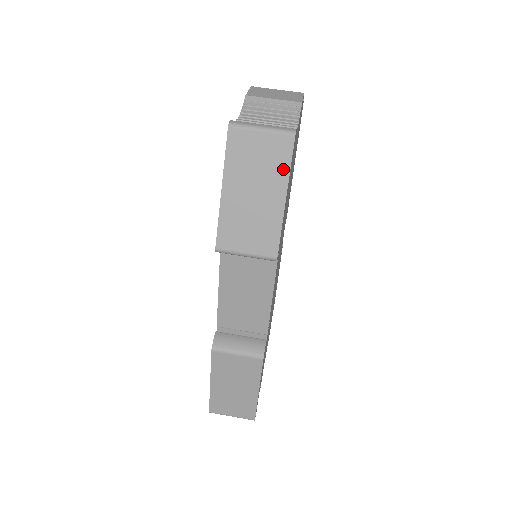
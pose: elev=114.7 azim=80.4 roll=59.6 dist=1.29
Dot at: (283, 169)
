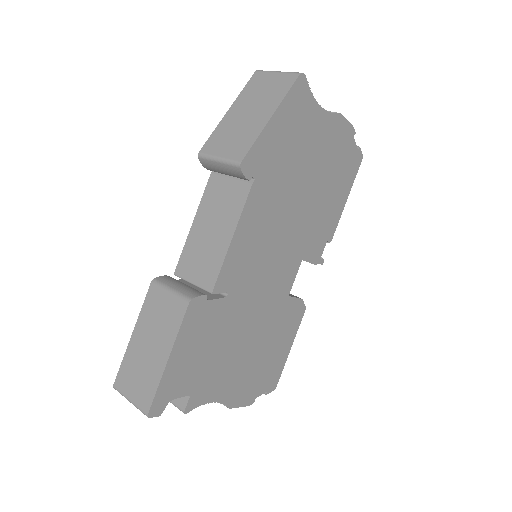
Dot at: (280, 96)
